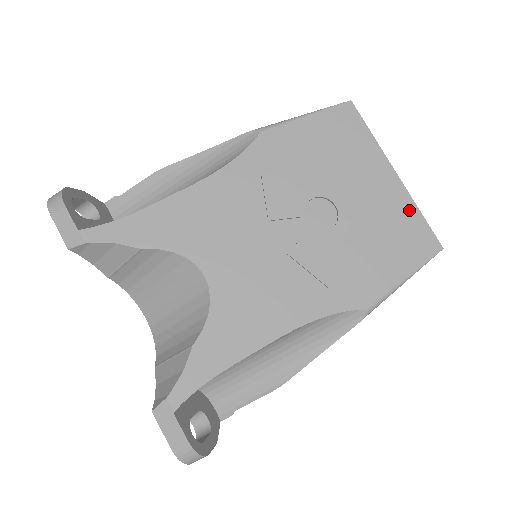
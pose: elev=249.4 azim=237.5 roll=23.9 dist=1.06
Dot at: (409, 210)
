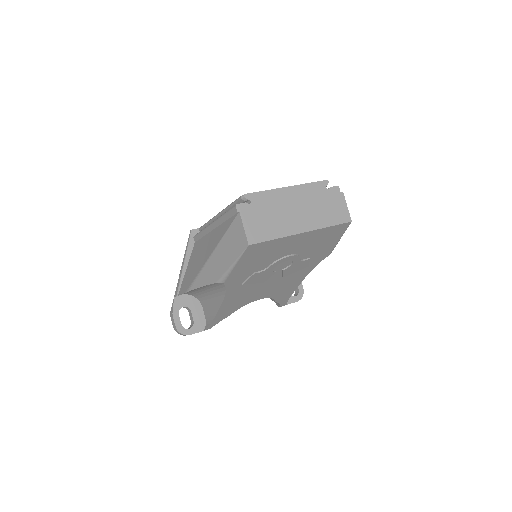
Dot at: (323, 231)
